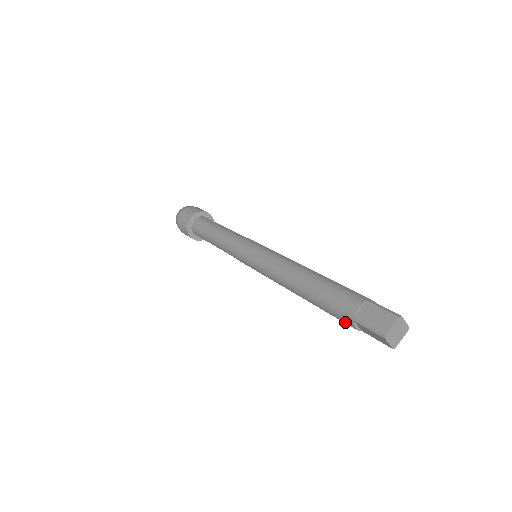
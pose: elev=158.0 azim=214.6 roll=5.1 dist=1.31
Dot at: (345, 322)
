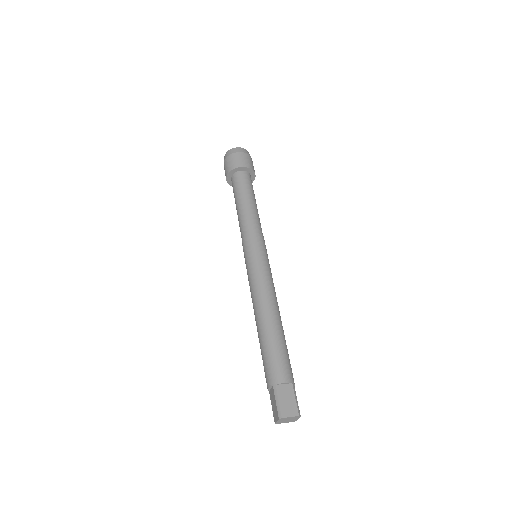
Dot at: (266, 377)
